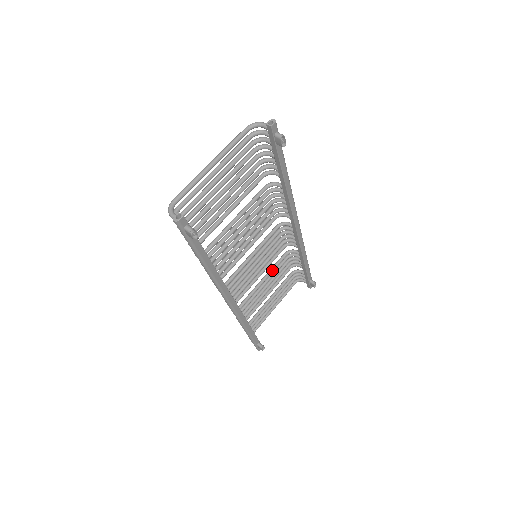
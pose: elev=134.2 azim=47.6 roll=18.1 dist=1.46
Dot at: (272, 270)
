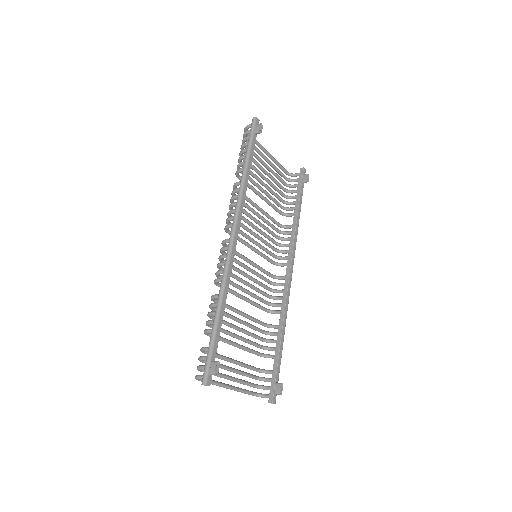
Dot at: (251, 316)
